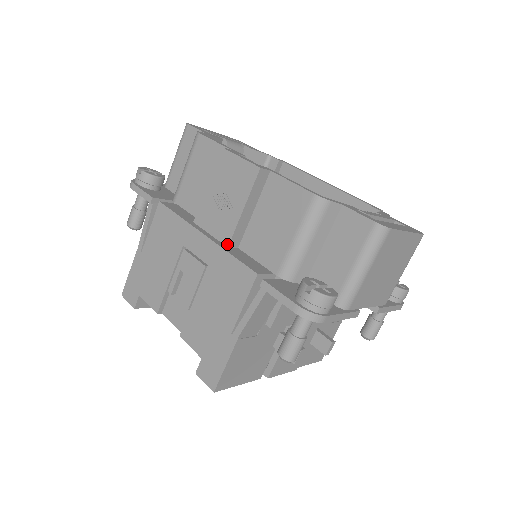
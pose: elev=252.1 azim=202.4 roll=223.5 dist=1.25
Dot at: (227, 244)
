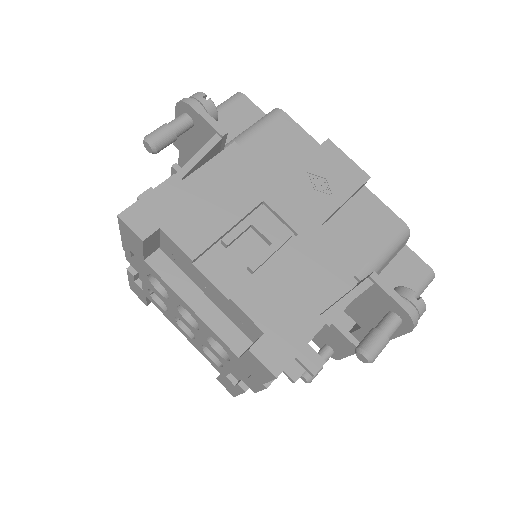
Dot at: occluded
